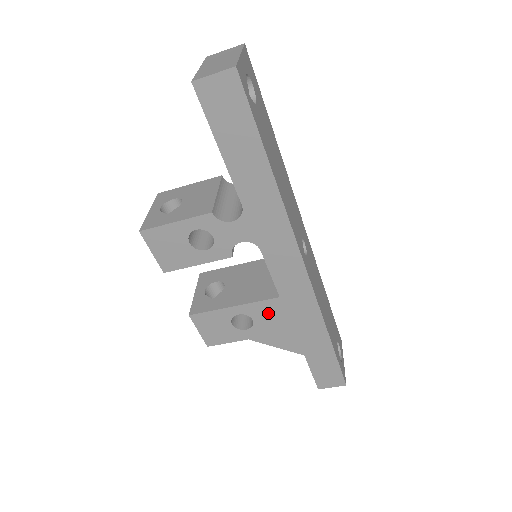
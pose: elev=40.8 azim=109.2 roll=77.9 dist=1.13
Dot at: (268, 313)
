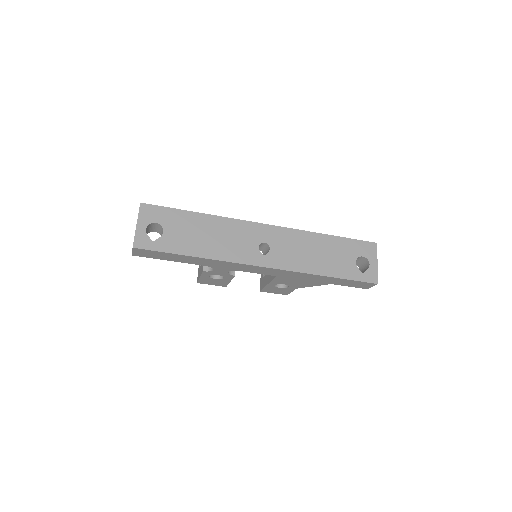
Dot at: (284, 281)
